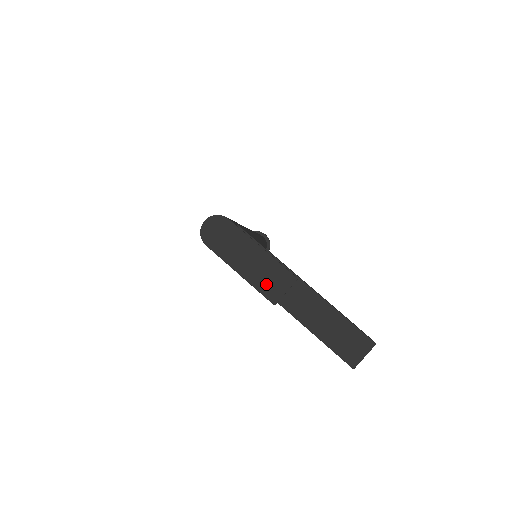
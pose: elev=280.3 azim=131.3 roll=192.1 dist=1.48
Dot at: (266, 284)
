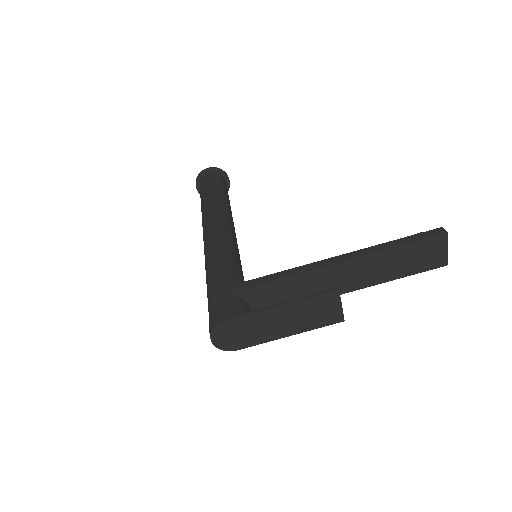
Dot at: (319, 319)
